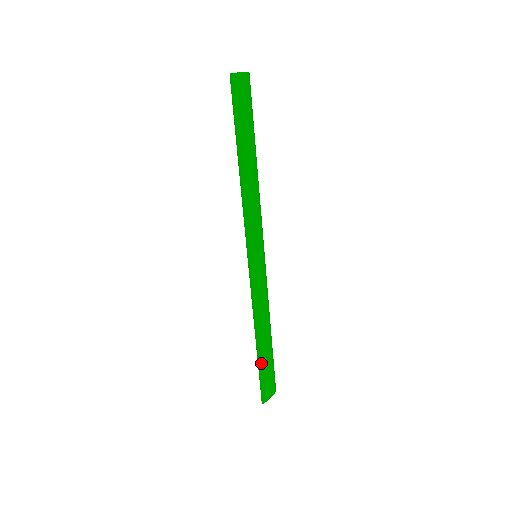
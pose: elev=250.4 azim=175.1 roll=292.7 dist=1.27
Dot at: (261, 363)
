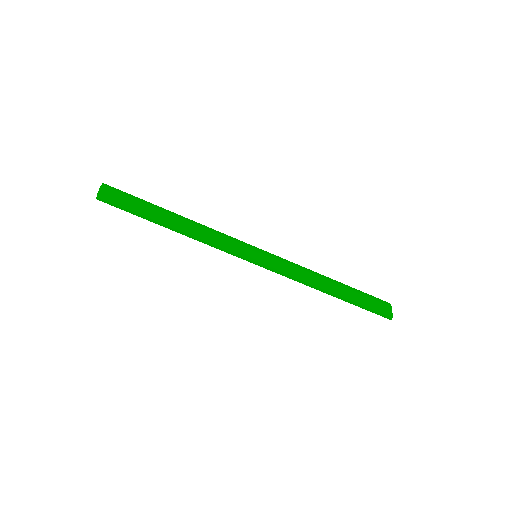
Dot at: (351, 303)
